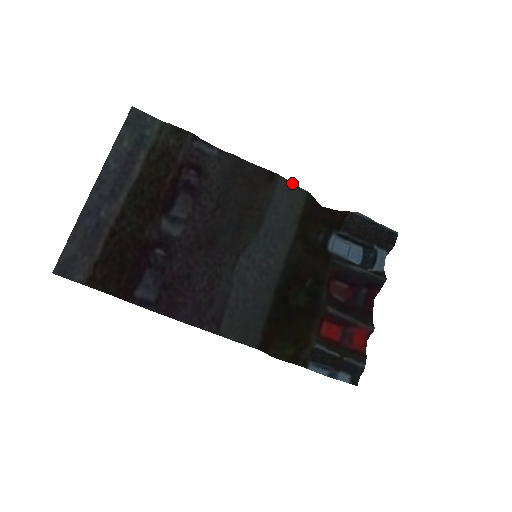
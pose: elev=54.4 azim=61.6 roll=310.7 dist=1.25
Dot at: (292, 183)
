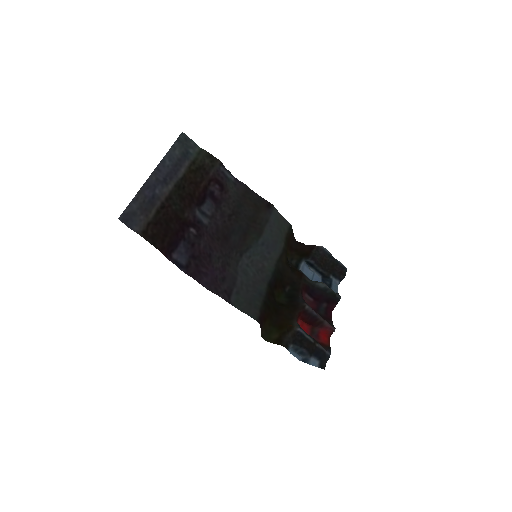
Dot at: (281, 215)
